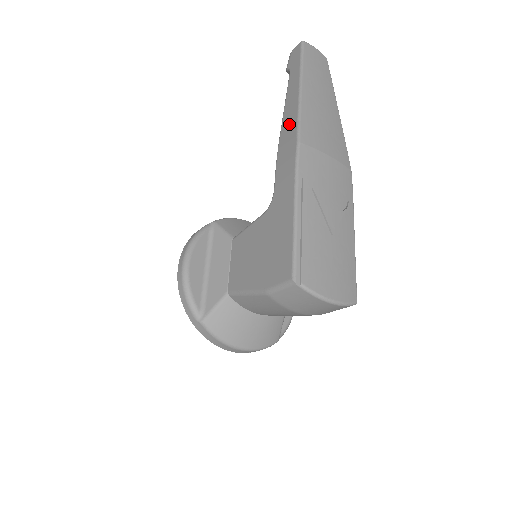
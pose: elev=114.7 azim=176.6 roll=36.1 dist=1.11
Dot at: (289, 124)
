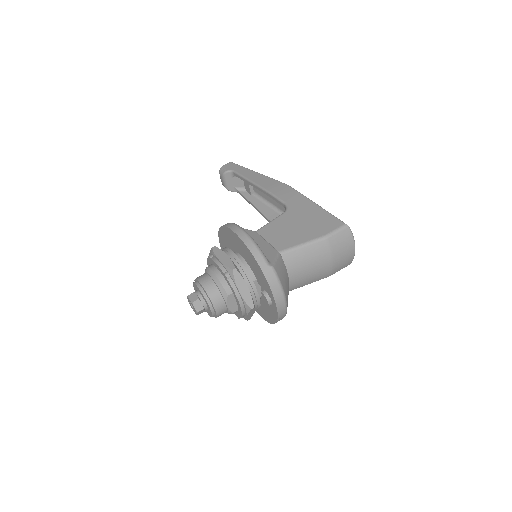
Dot at: (268, 182)
